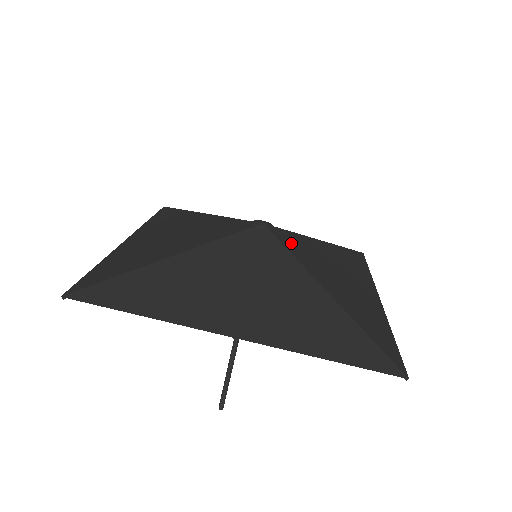
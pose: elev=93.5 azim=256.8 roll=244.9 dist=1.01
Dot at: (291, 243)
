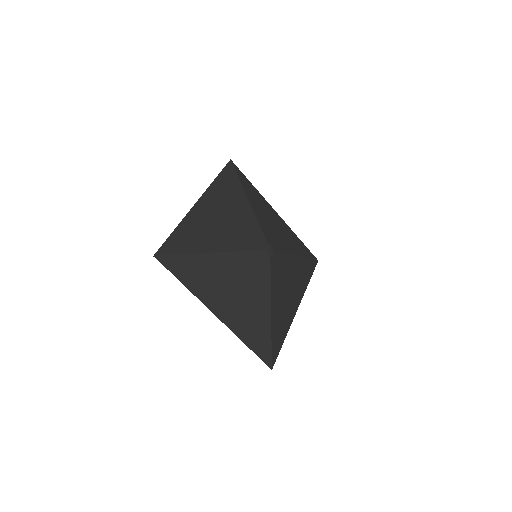
Dot at: (276, 267)
